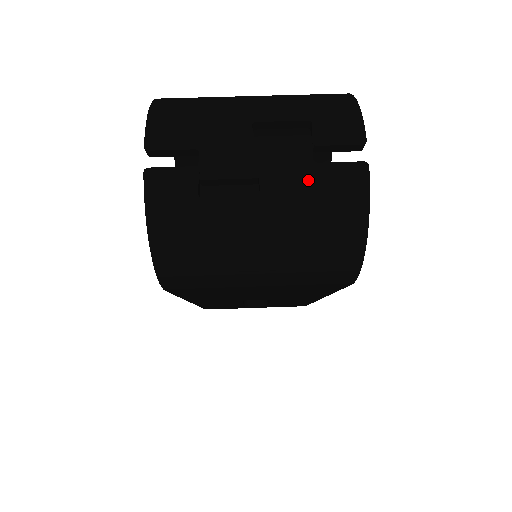
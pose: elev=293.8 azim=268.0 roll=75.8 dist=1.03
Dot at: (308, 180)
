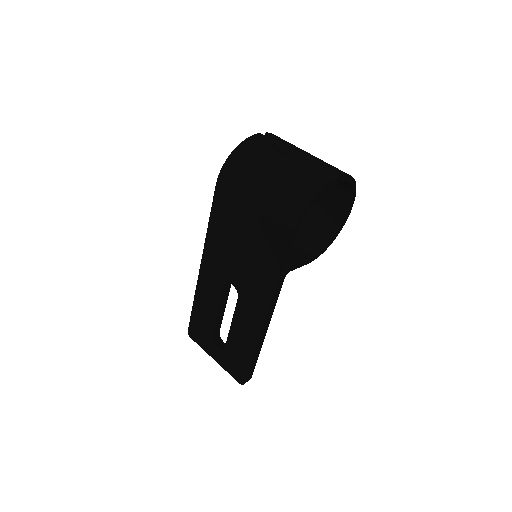
Dot at: (311, 165)
